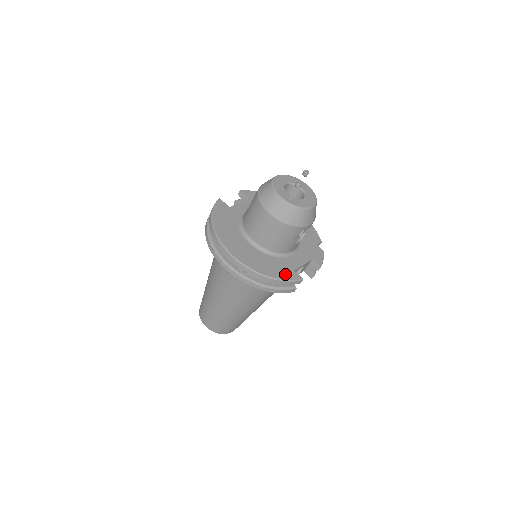
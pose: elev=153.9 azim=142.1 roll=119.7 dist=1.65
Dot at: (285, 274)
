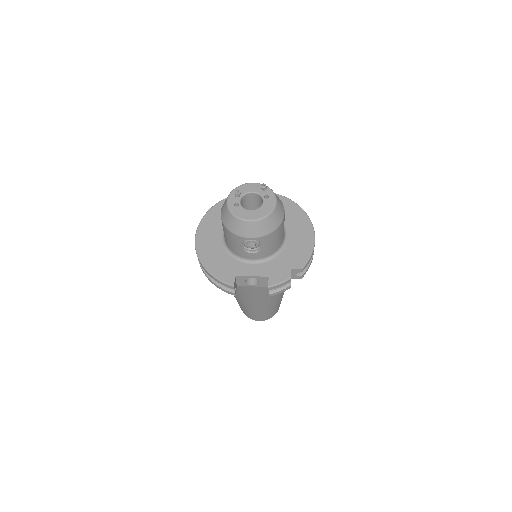
Dot at: (222, 273)
